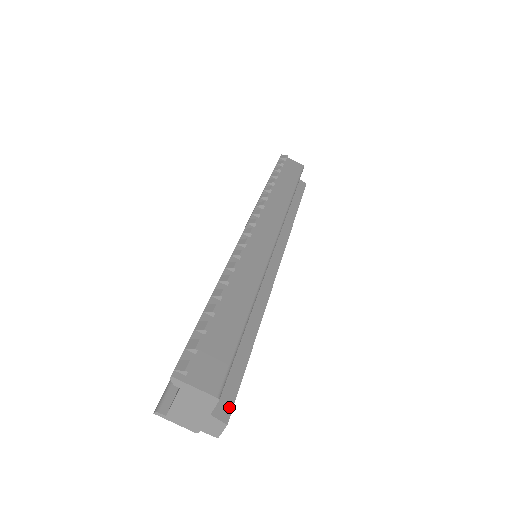
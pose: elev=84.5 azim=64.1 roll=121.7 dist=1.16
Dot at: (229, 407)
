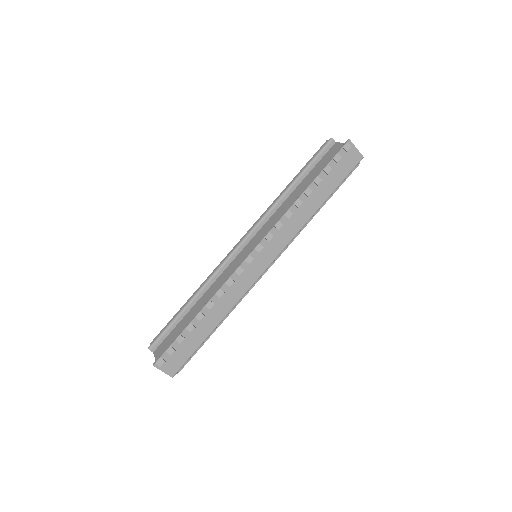
Dot at: occluded
